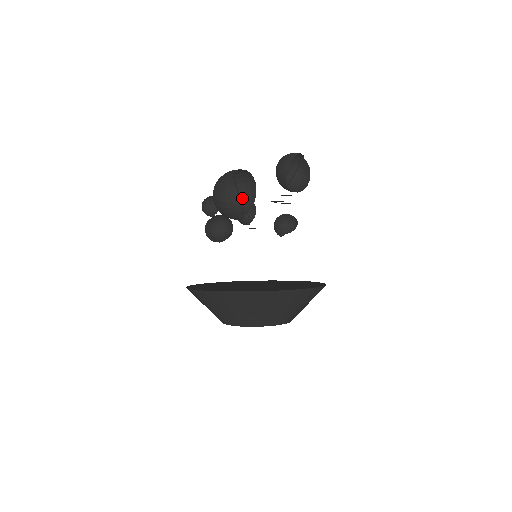
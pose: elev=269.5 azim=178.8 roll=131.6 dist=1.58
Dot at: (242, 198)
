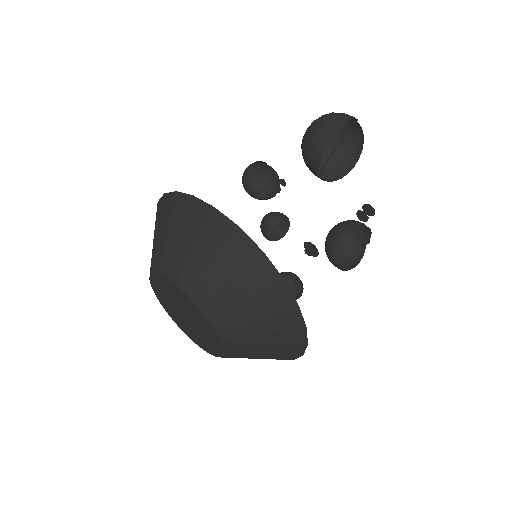
Dot at: (324, 169)
